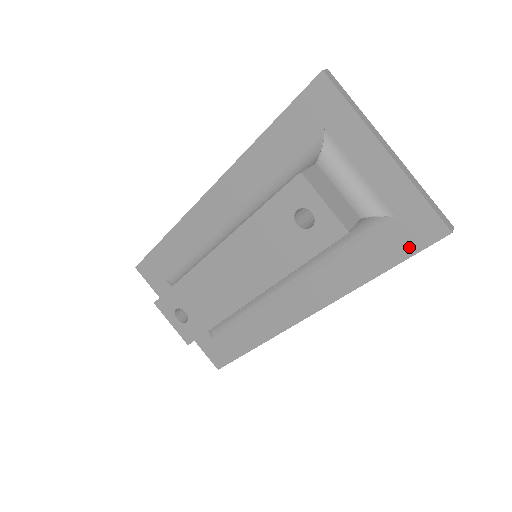
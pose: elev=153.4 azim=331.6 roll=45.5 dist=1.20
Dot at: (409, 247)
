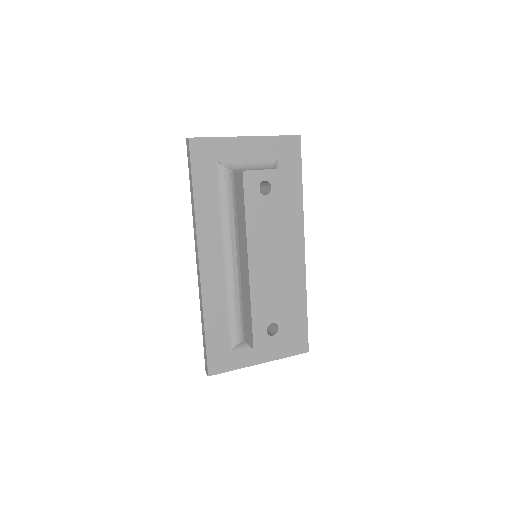
Dot at: (297, 161)
